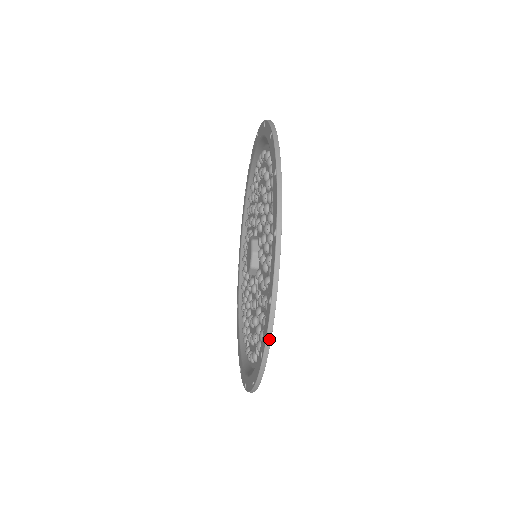
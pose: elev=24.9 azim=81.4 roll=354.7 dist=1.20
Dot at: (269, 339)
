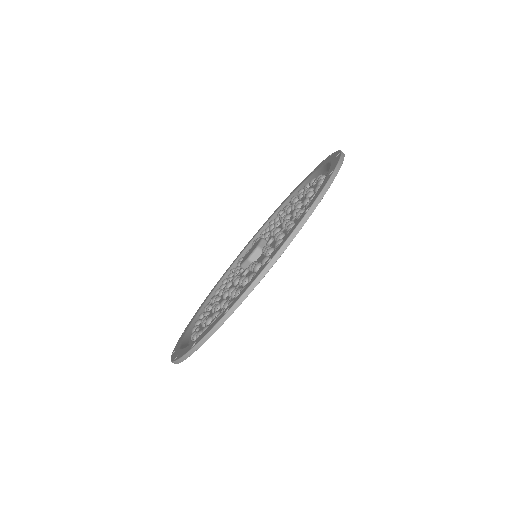
Dot at: (246, 295)
